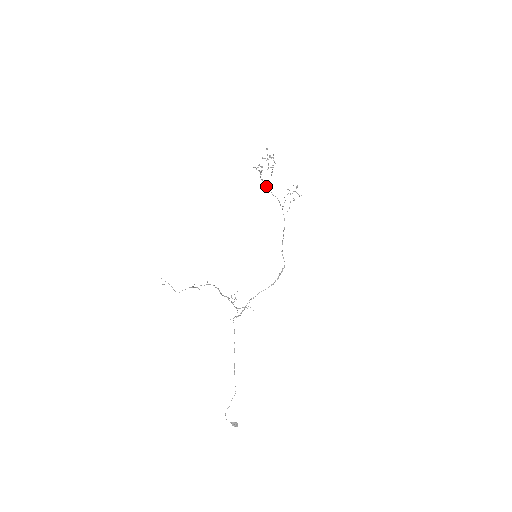
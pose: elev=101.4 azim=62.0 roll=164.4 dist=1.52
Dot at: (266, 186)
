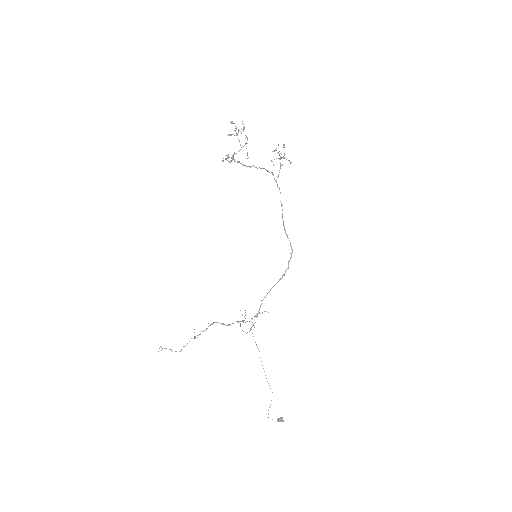
Dot at: (244, 165)
